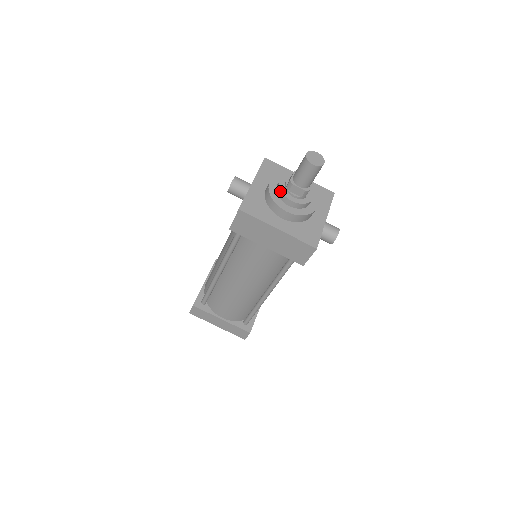
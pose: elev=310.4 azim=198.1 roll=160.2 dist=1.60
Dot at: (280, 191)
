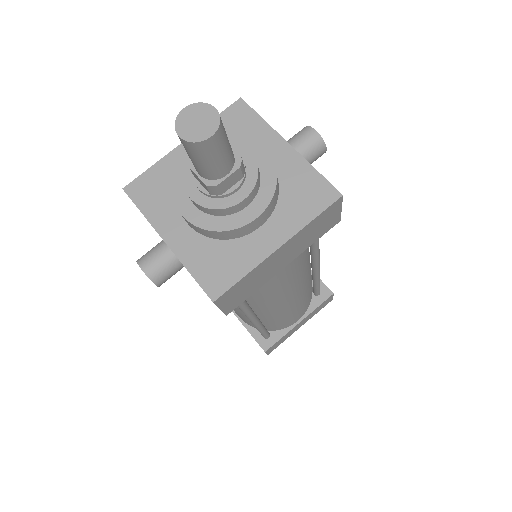
Dot at: (213, 211)
